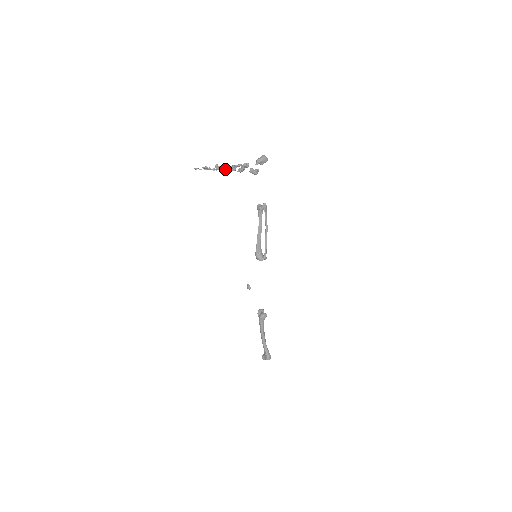
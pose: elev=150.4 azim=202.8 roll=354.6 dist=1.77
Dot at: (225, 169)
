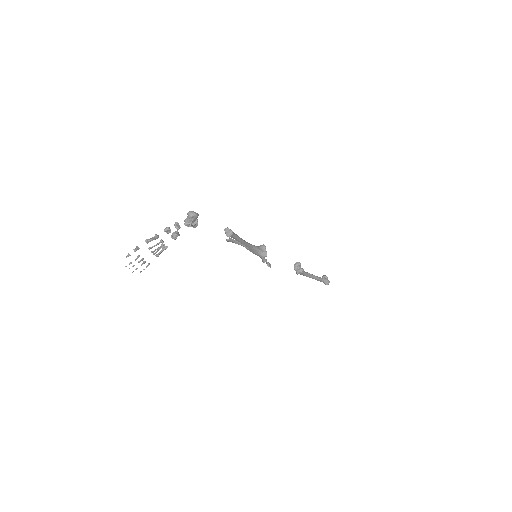
Dot at: (155, 250)
